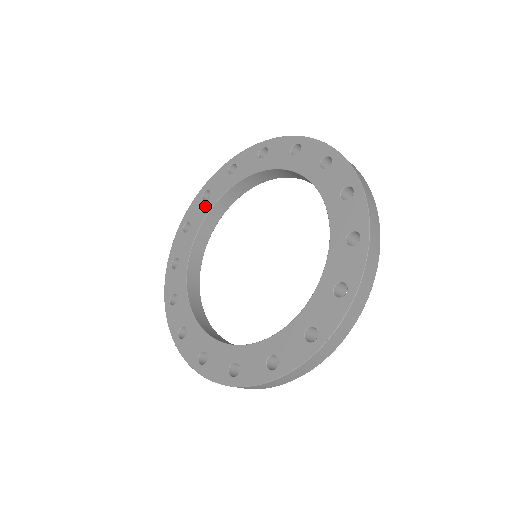
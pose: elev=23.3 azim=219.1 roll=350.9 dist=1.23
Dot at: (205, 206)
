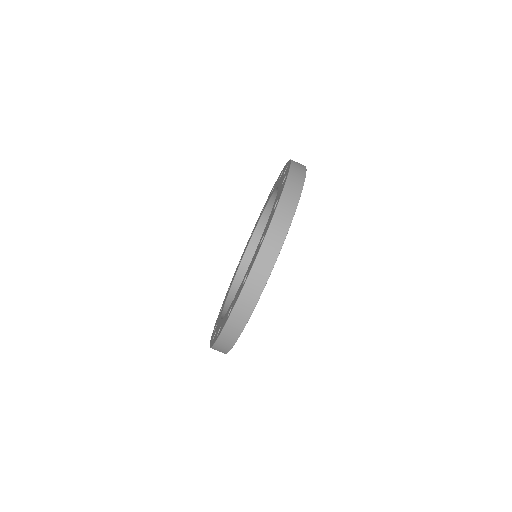
Dot at: occluded
